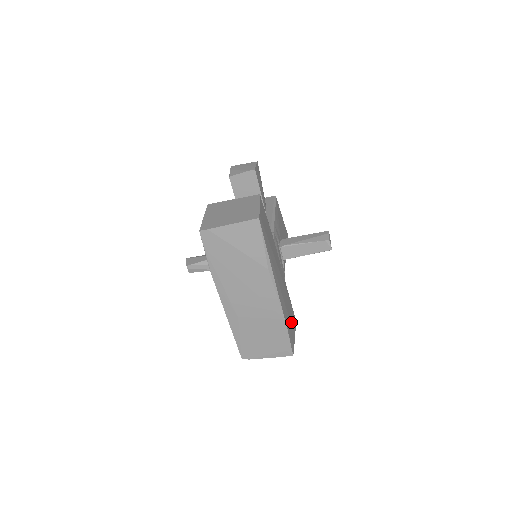
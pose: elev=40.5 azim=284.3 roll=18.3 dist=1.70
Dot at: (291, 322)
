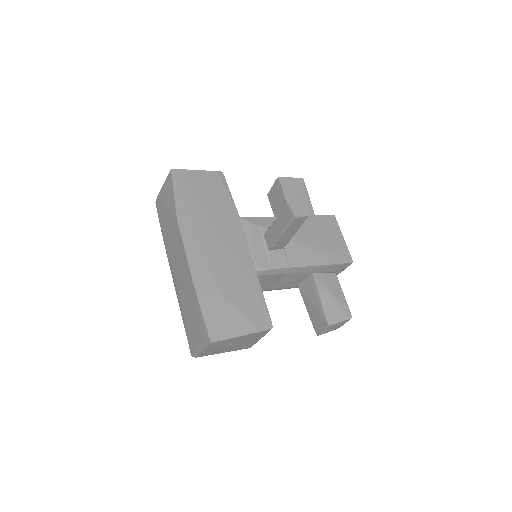
Dot at: (232, 307)
